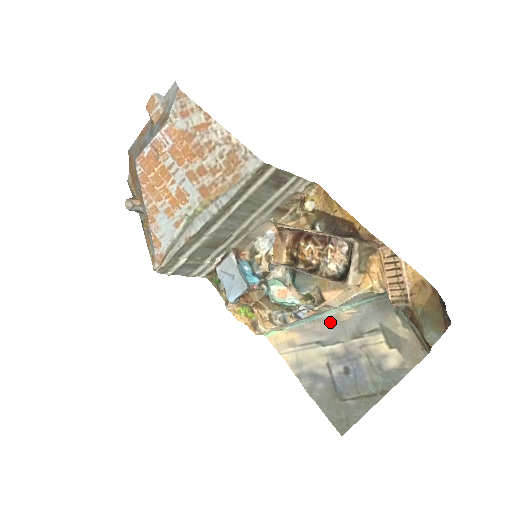
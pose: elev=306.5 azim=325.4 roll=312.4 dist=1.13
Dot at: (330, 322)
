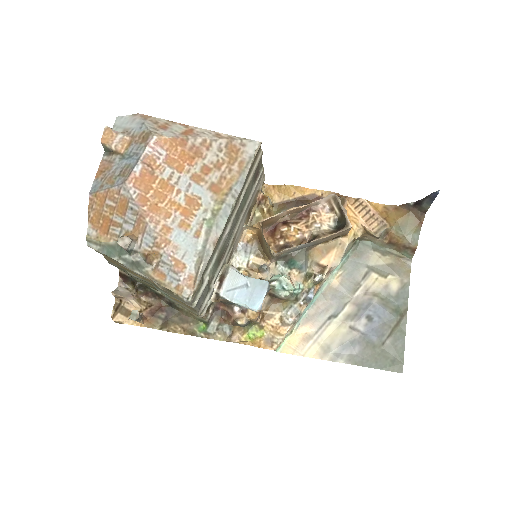
Dot at: (328, 294)
